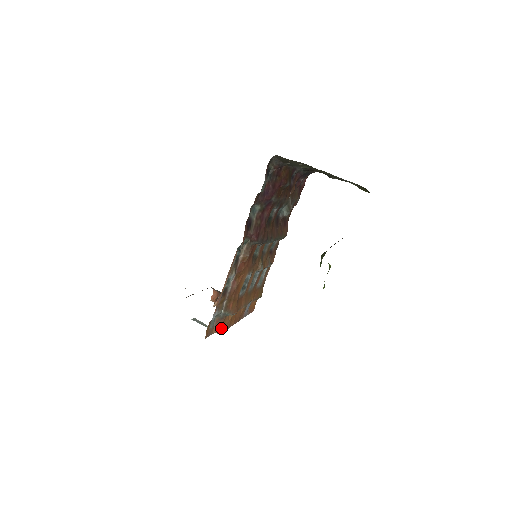
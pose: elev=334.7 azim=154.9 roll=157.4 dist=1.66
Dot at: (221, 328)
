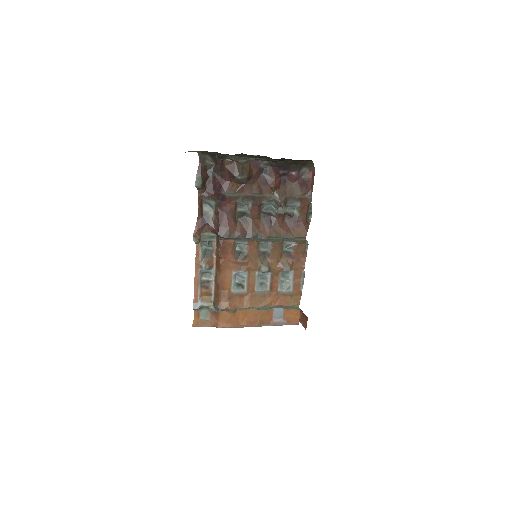
Dot at: (219, 323)
